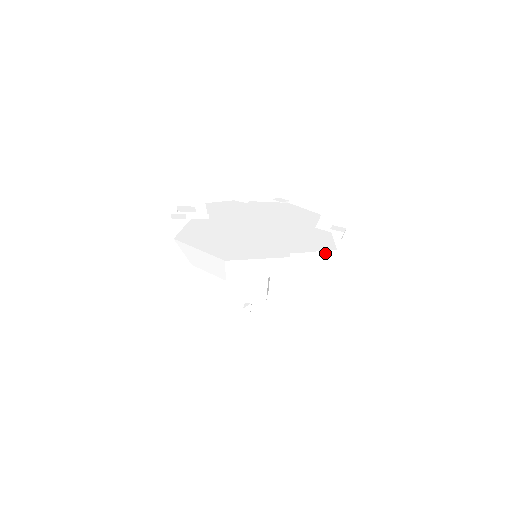
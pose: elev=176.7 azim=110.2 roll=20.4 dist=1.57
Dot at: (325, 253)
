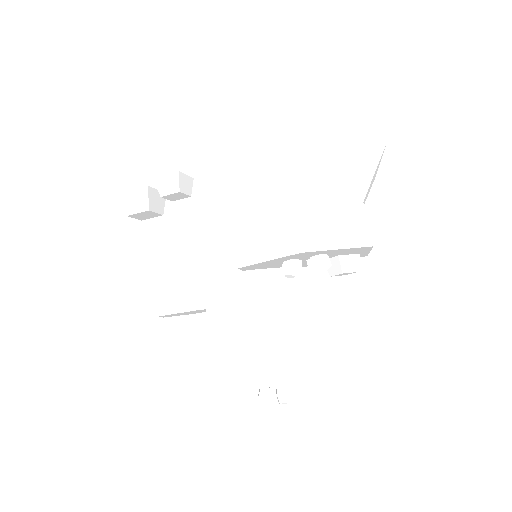
Dot at: occluded
